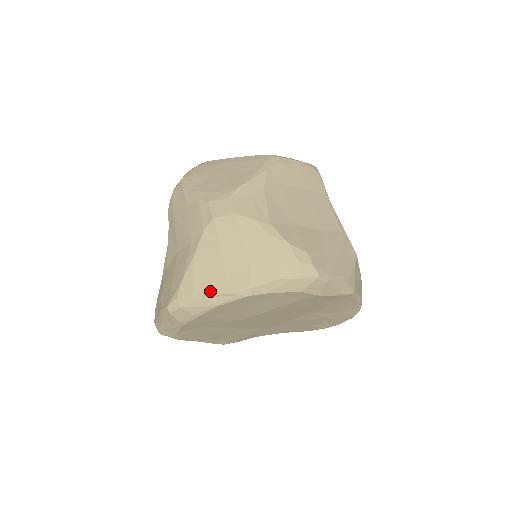
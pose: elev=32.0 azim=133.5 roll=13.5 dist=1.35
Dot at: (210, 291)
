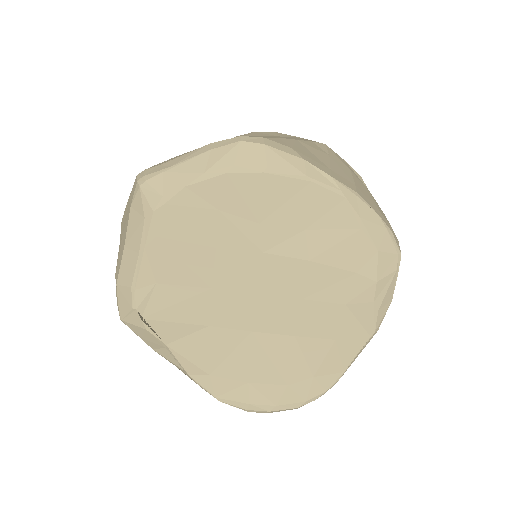
Dot at: (310, 161)
